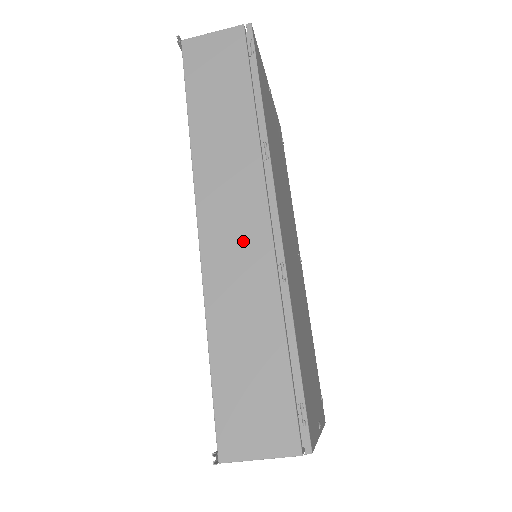
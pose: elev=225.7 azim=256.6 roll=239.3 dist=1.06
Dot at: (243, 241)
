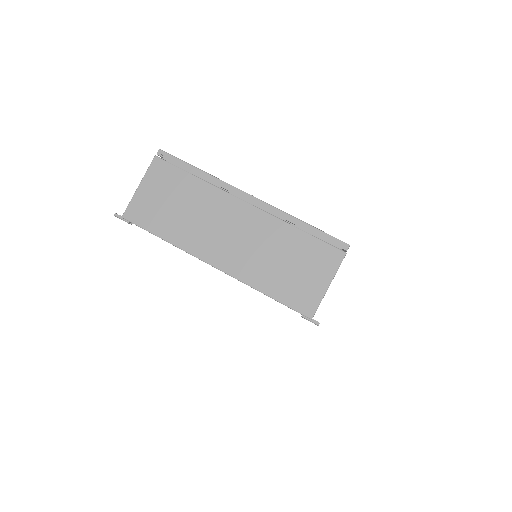
Dot at: occluded
